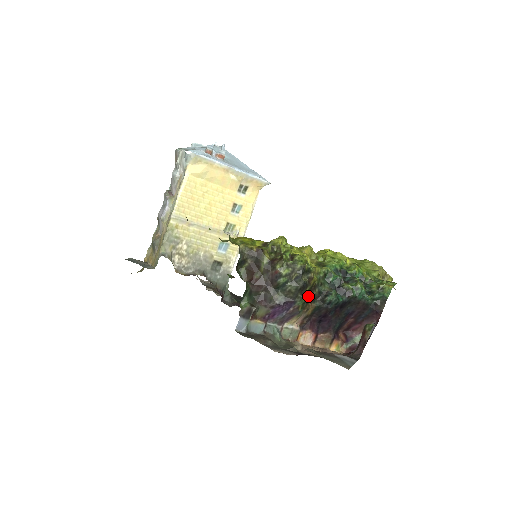
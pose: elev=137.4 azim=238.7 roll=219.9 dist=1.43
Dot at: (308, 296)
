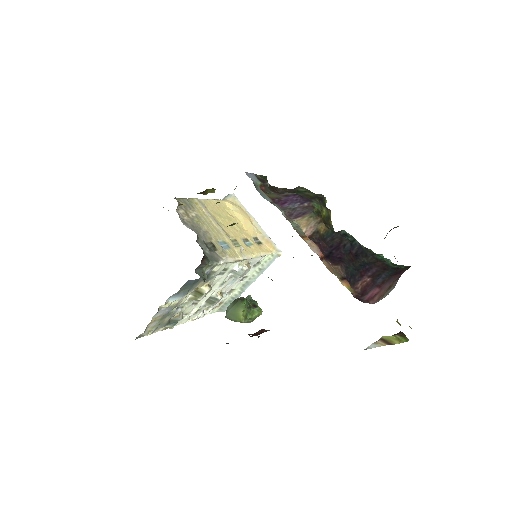
Dot at: occluded
